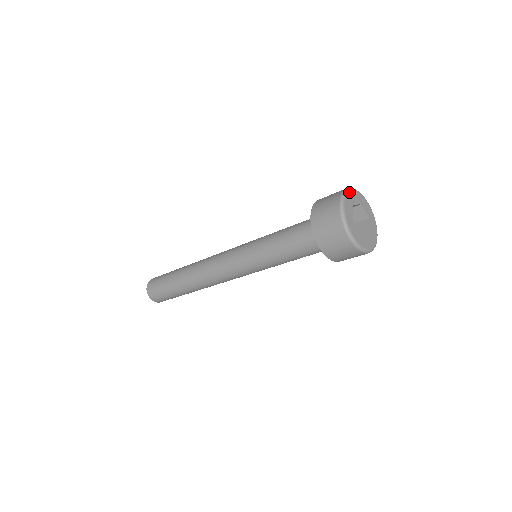
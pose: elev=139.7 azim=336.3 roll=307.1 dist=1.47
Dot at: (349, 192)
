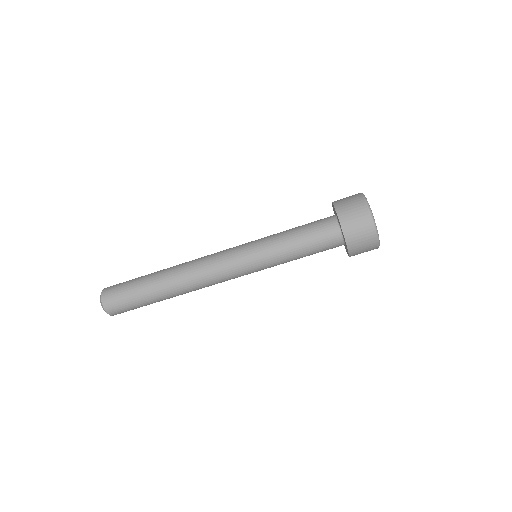
Dot at: occluded
